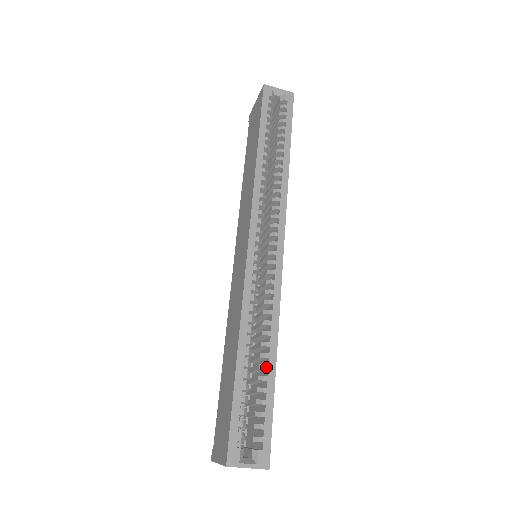
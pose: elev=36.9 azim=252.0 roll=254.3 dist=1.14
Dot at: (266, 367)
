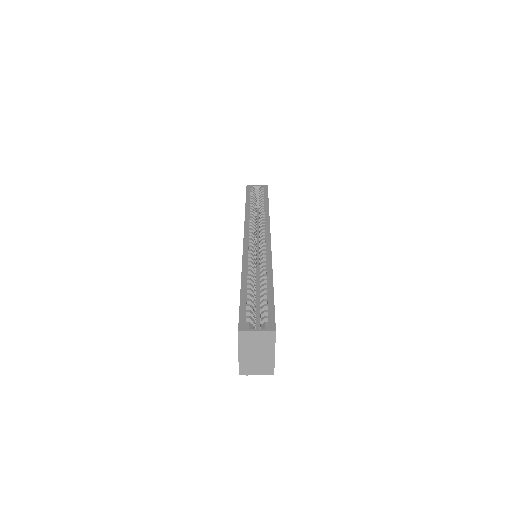
Dot at: (265, 284)
